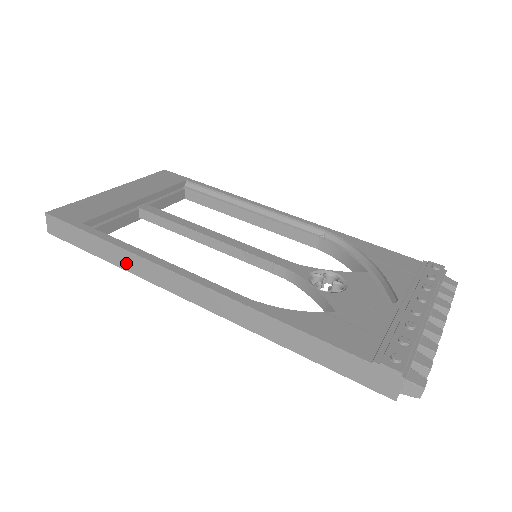
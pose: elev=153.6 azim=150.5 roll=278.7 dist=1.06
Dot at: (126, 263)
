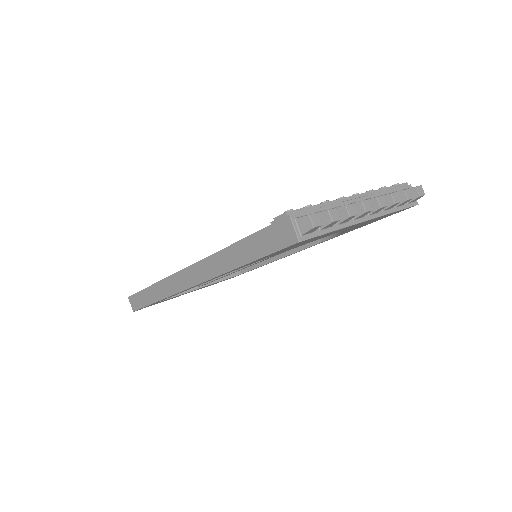
Dot at: (162, 292)
